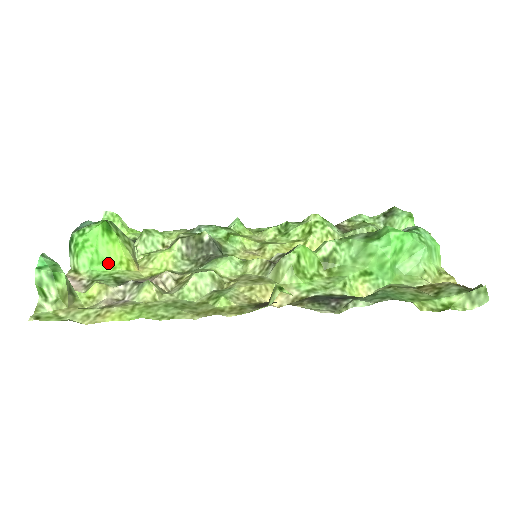
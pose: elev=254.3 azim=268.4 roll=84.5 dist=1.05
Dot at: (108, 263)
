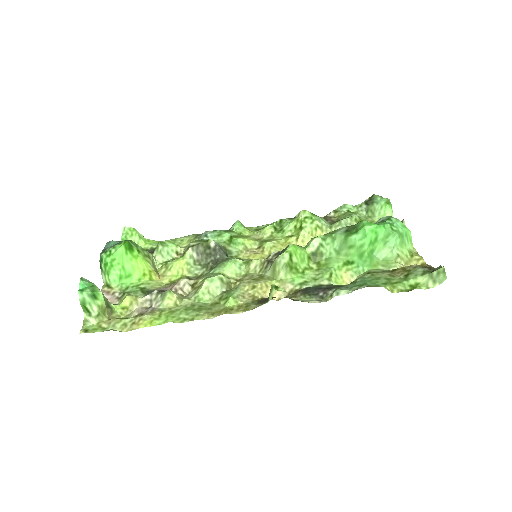
Dot at: (134, 276)
